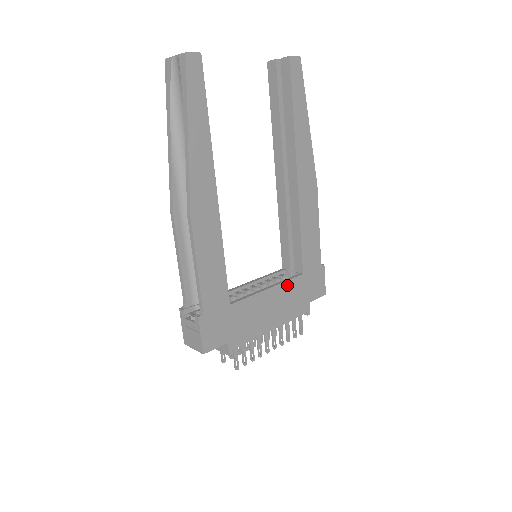
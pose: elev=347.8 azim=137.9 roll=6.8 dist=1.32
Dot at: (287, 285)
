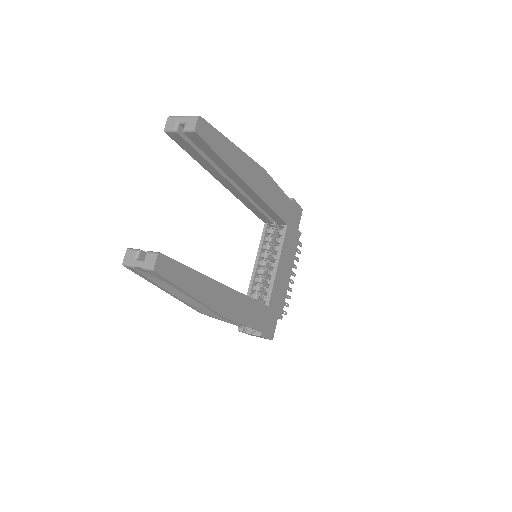
Dot at: (284, 246)
